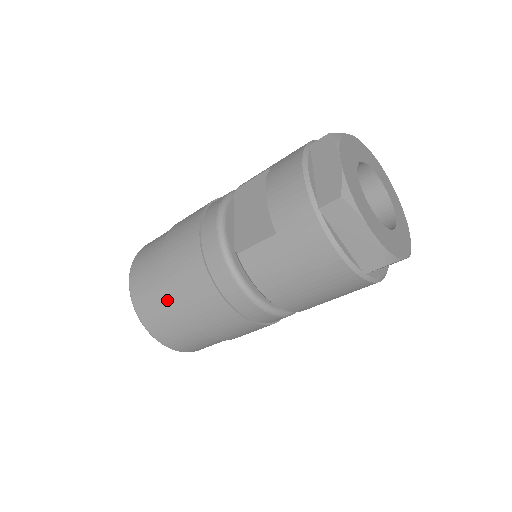
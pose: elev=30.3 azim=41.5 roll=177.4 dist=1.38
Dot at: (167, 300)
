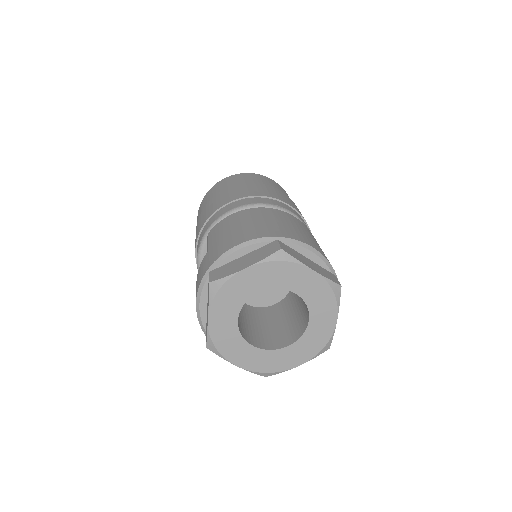
Dot at: occluded
